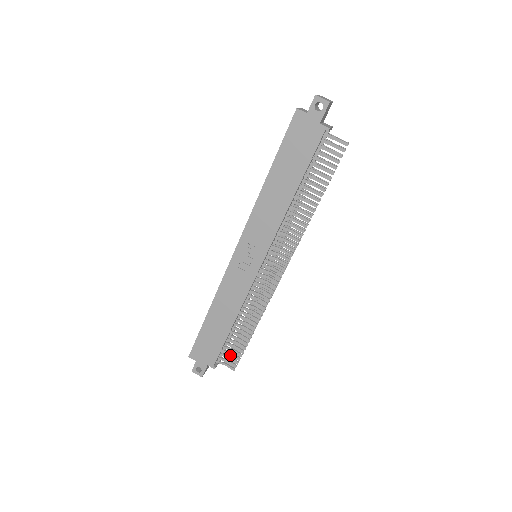
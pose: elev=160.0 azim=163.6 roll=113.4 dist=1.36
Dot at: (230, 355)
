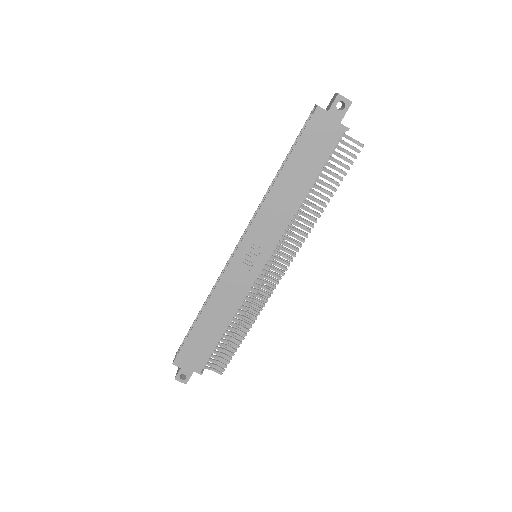
Dot at: (217, 359)
